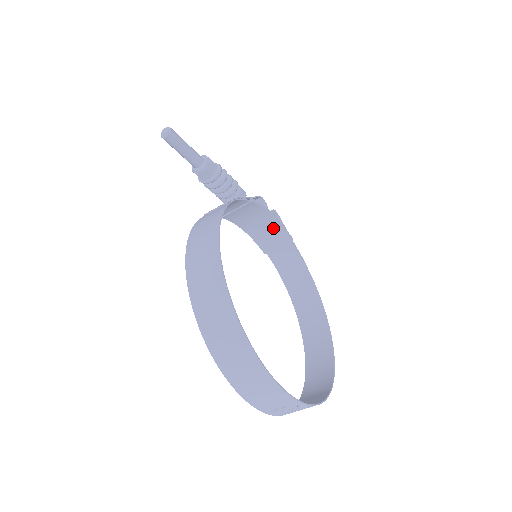
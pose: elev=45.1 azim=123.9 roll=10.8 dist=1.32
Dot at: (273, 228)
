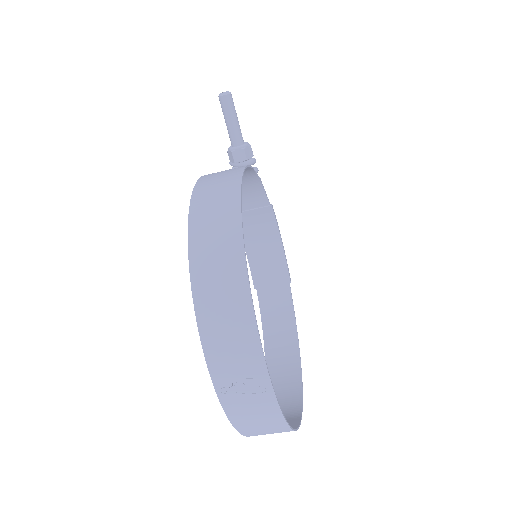
Dot at: (276, 259)
